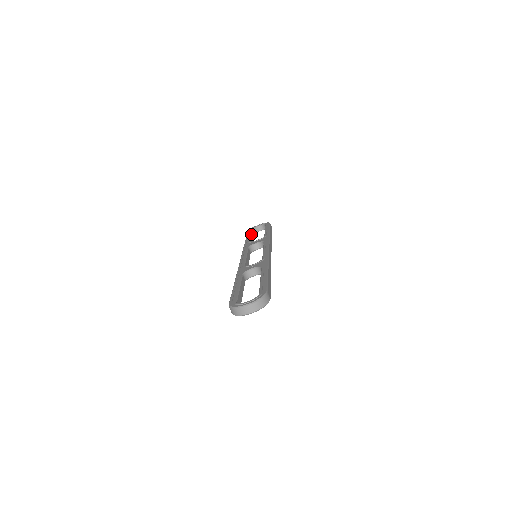
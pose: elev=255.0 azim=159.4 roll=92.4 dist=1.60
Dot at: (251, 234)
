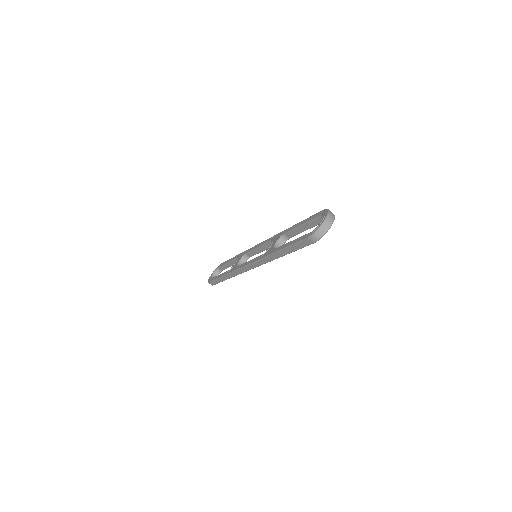
Dot at: (218, 275)
